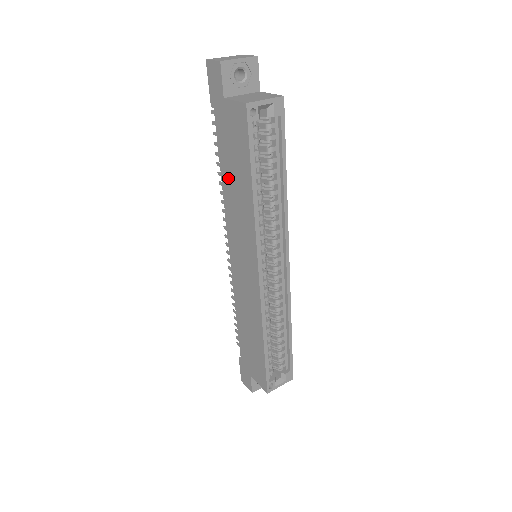
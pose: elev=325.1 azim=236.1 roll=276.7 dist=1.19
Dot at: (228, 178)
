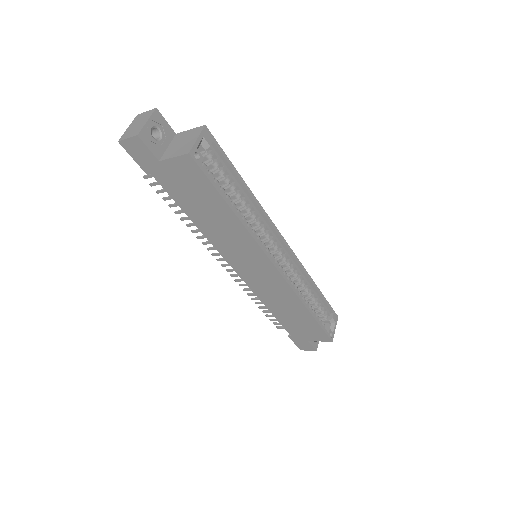
Dot at: (200, 218)
